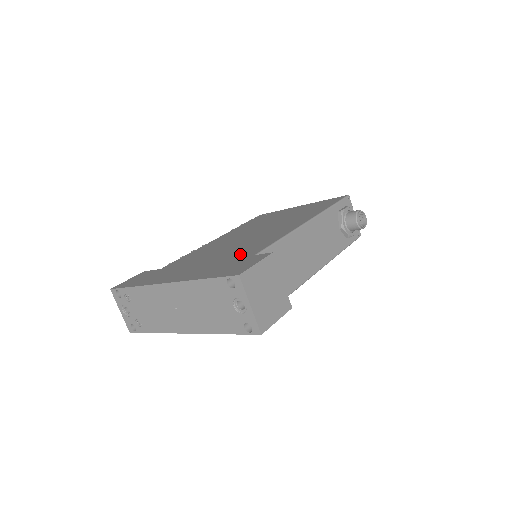
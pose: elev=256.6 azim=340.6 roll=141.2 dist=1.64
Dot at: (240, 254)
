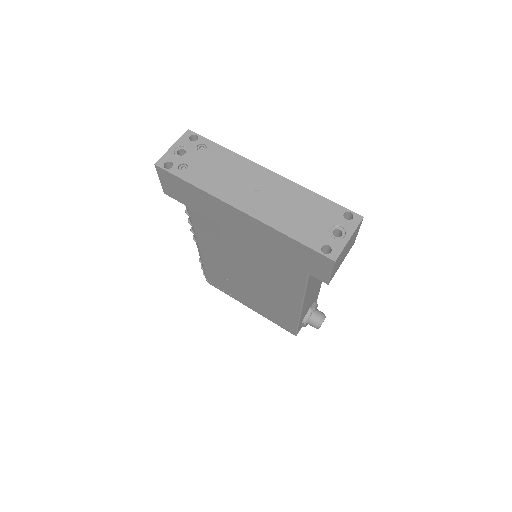
Dot at: occluded
